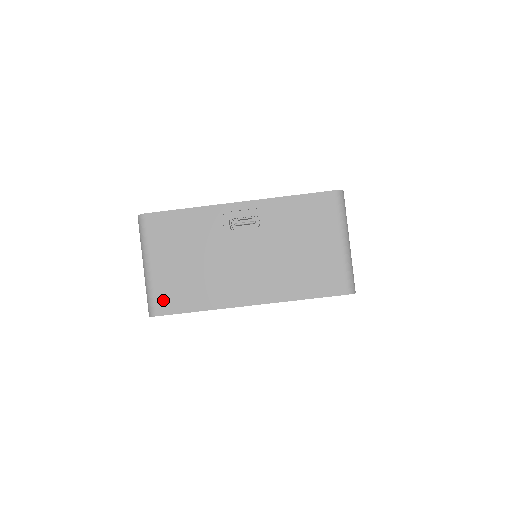
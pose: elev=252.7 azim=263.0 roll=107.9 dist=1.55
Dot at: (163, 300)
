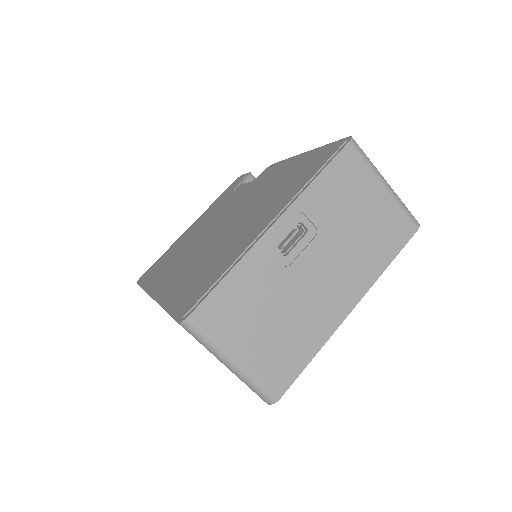
Dot at: (275, 379)
